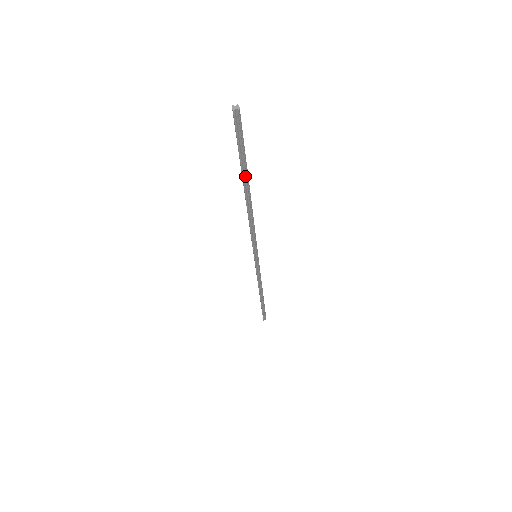
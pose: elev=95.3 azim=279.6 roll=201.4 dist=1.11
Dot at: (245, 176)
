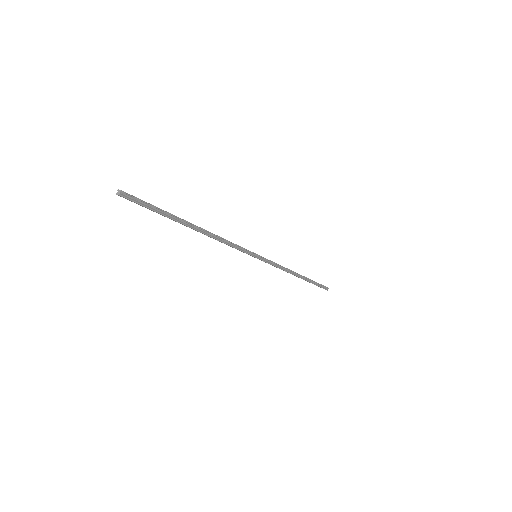
Dot at: (177, 219)
